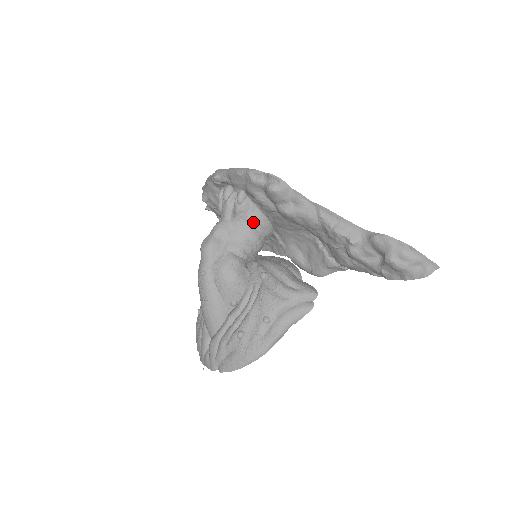
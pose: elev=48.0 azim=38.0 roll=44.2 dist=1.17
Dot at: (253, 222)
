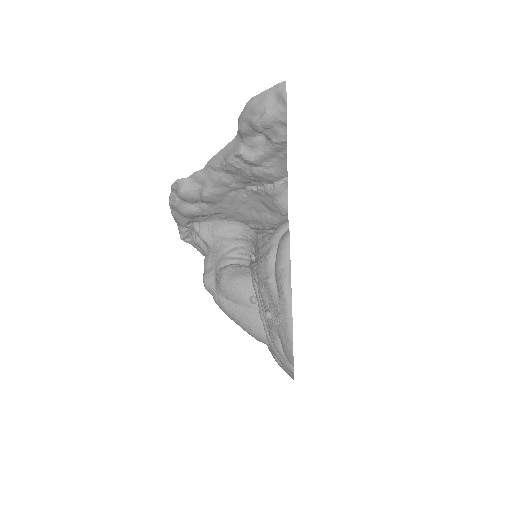
Dot at: (218, 233)
